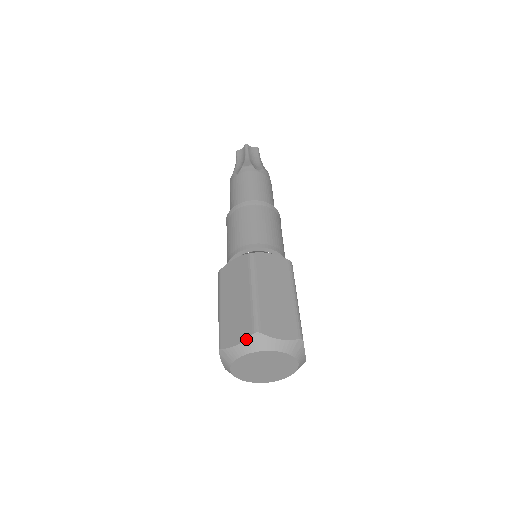
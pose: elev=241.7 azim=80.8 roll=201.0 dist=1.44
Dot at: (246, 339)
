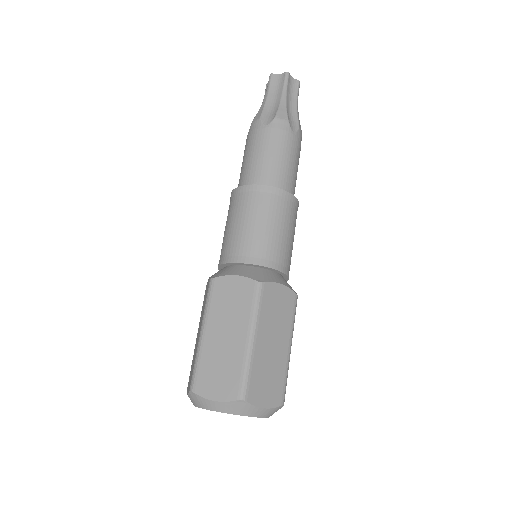
Dot at: (228, 401)
